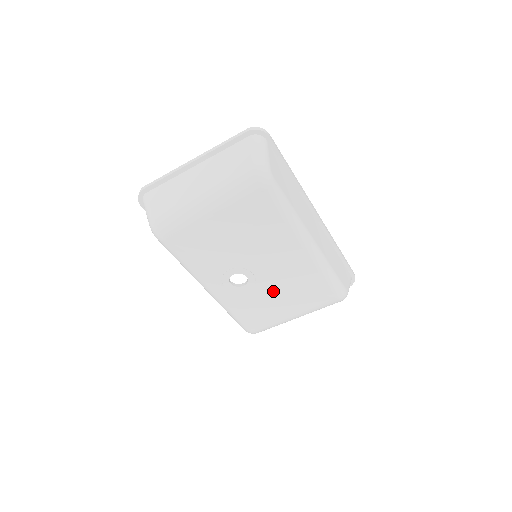
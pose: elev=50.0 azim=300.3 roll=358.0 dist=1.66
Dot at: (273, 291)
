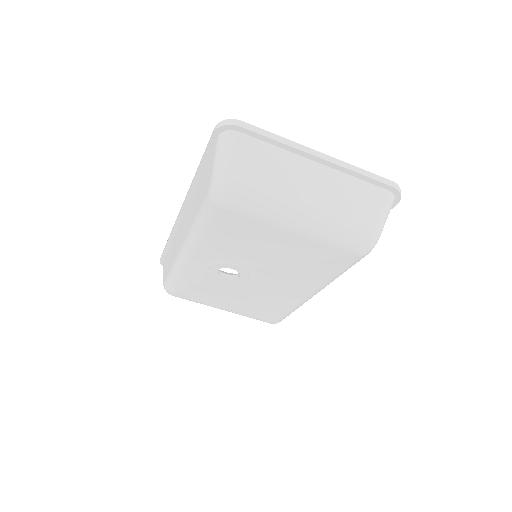
Dot at: (240, 293)
